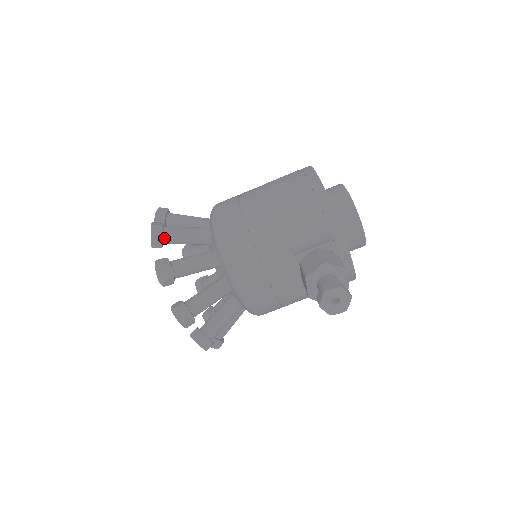
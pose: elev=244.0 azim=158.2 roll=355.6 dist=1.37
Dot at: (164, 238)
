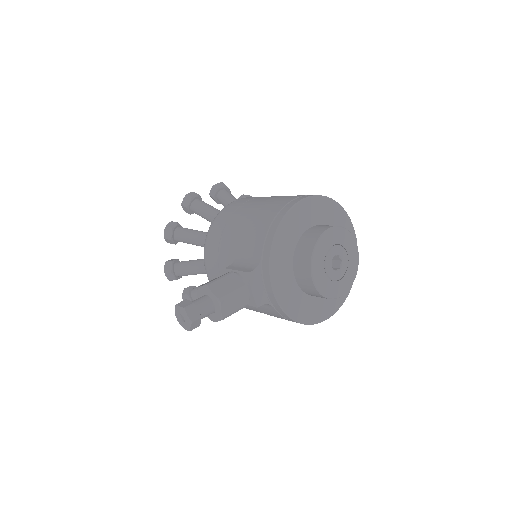
Dot at: (191, 208)
